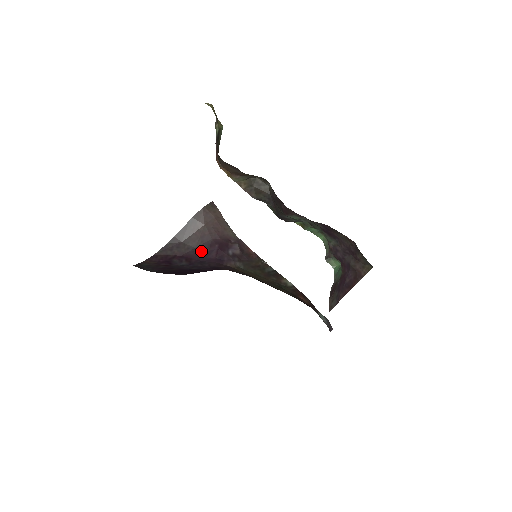
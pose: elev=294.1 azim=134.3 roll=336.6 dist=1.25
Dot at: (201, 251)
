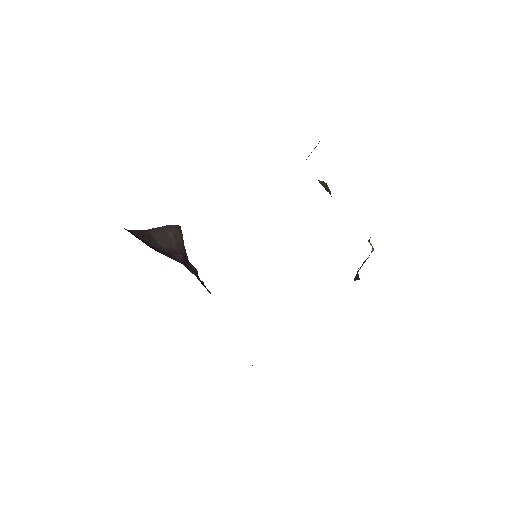
Dot at: (168, 252)
